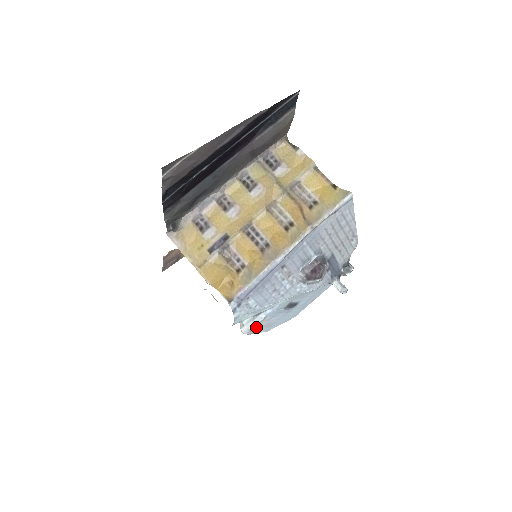
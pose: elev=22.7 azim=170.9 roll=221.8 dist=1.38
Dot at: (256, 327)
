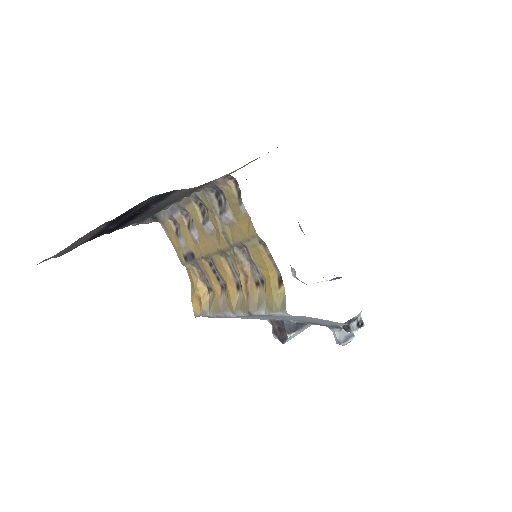
Dot at: occluded
